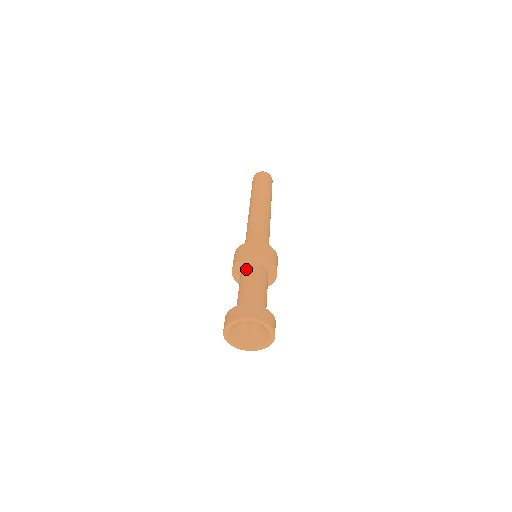
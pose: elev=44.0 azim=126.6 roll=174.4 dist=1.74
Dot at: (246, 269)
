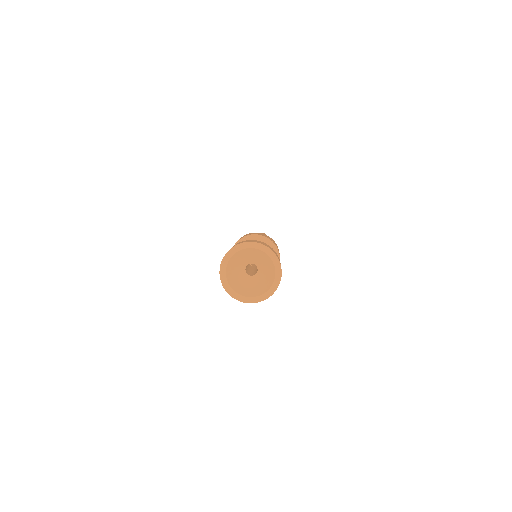
Dot at: occluded
